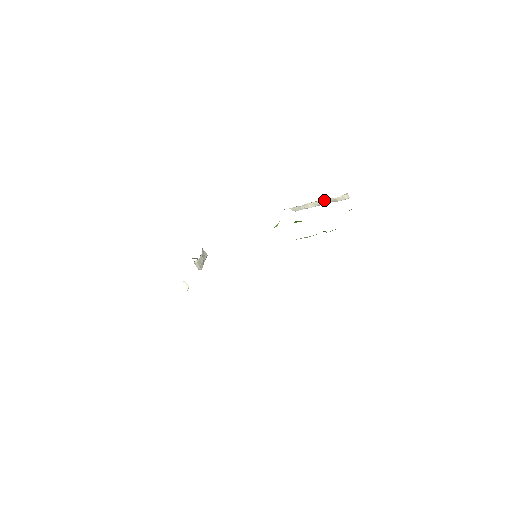
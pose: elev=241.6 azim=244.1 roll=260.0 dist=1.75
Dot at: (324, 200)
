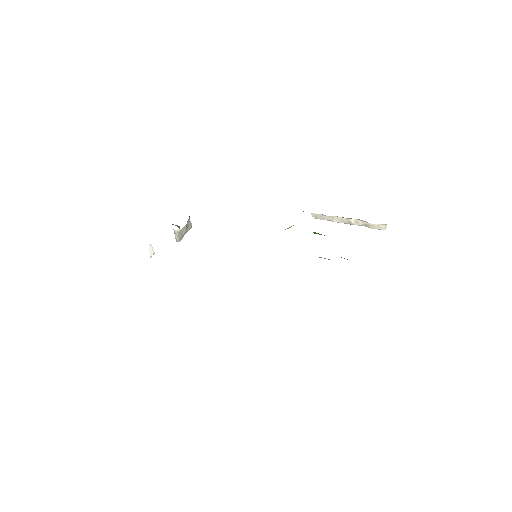
Dot at: (356, 220)
